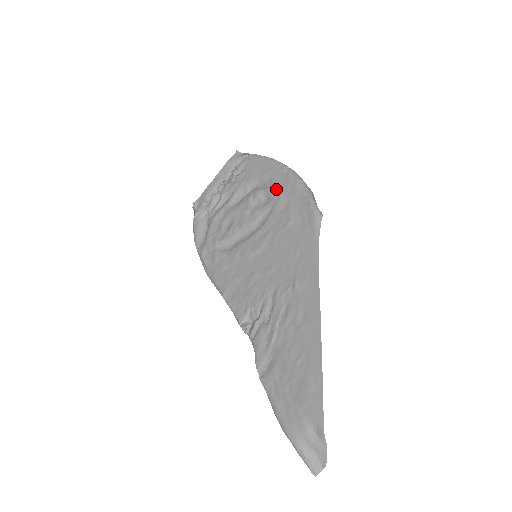
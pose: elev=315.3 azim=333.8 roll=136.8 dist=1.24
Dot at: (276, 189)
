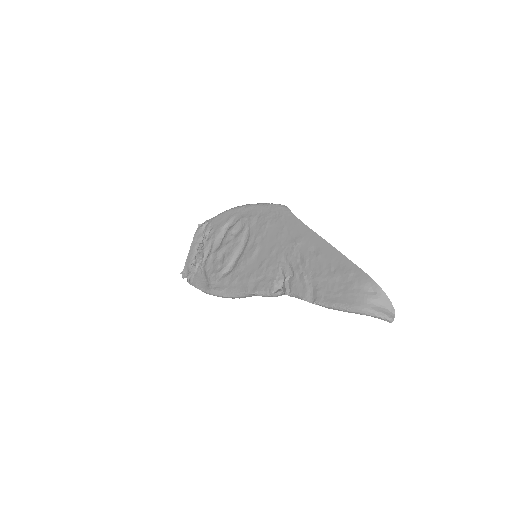
Dot at: (244, 217)
